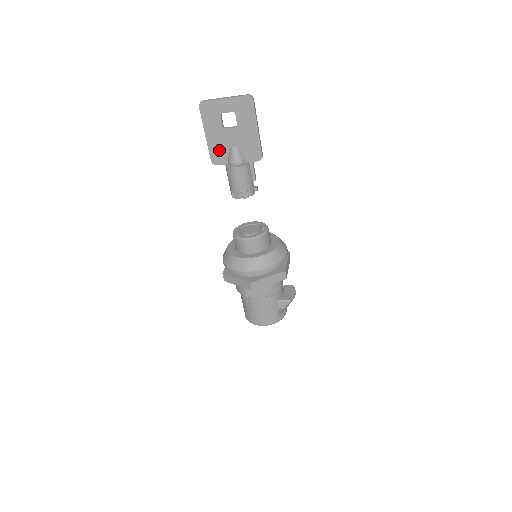
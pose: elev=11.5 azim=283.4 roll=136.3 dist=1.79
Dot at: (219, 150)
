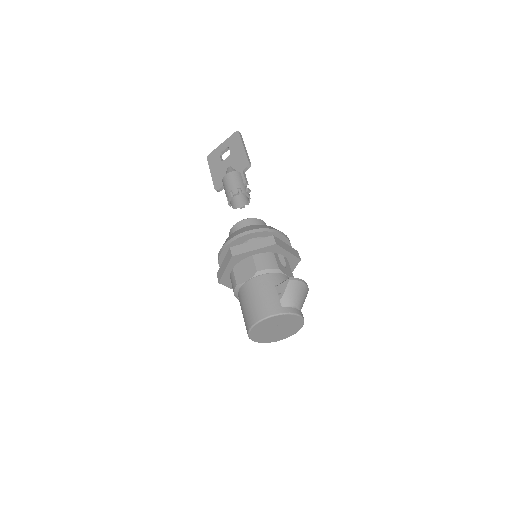
Dot at: (220, 178)
